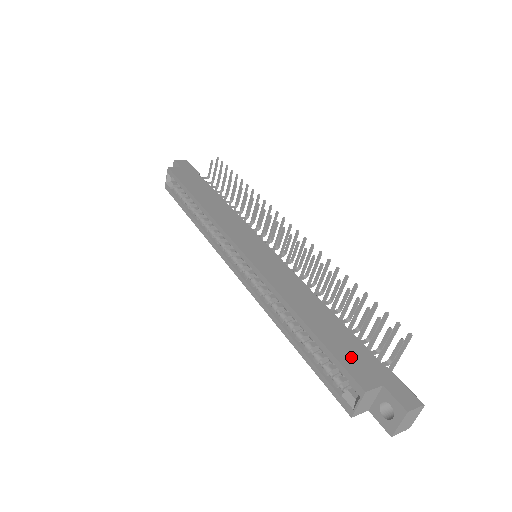
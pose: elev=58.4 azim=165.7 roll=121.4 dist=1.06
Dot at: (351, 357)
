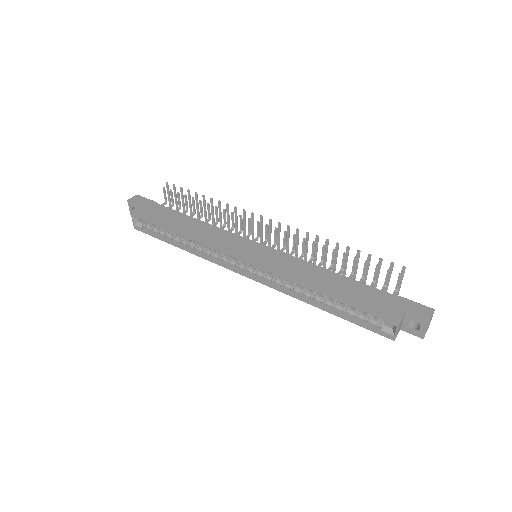
Dot at: (375, 303)
